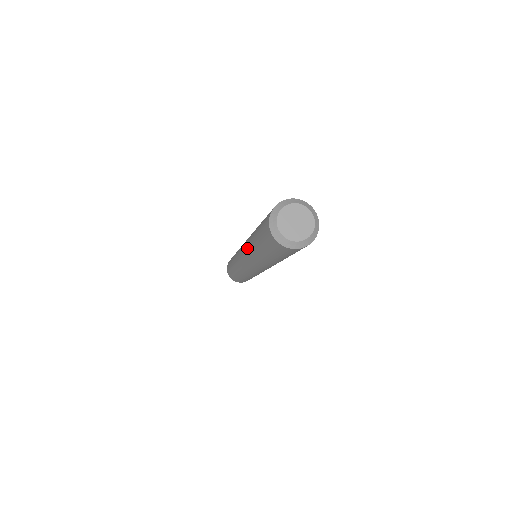
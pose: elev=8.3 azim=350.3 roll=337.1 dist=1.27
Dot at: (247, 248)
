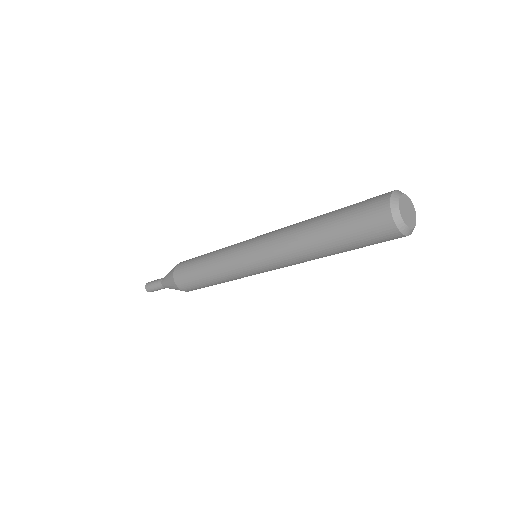
Dot at: (292, 226)
